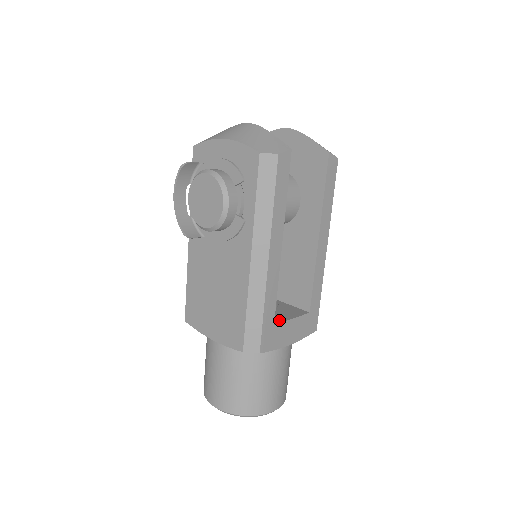
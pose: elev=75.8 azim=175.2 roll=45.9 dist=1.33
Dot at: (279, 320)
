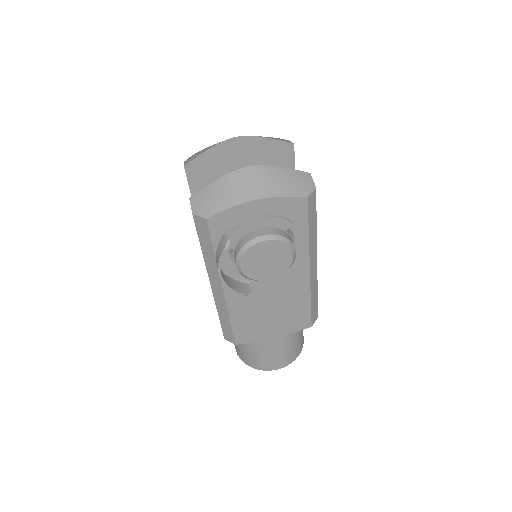
Dot at: occluded
